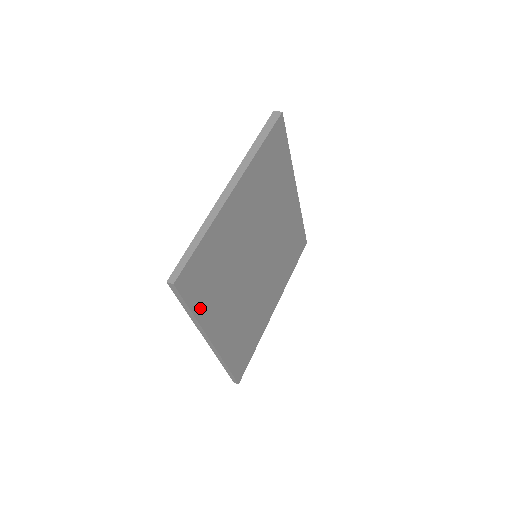
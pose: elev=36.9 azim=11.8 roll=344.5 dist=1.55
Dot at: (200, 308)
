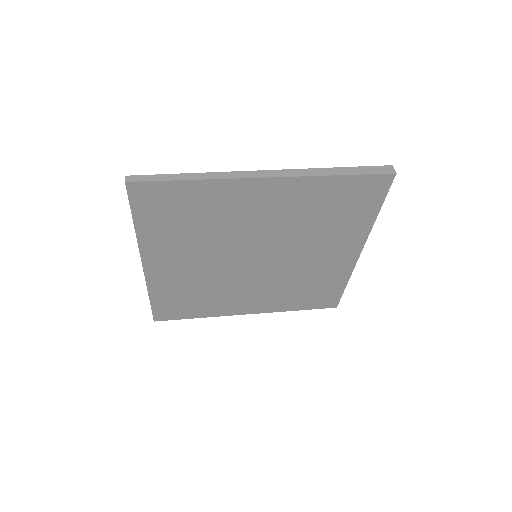
Dot at: (146, 228)
